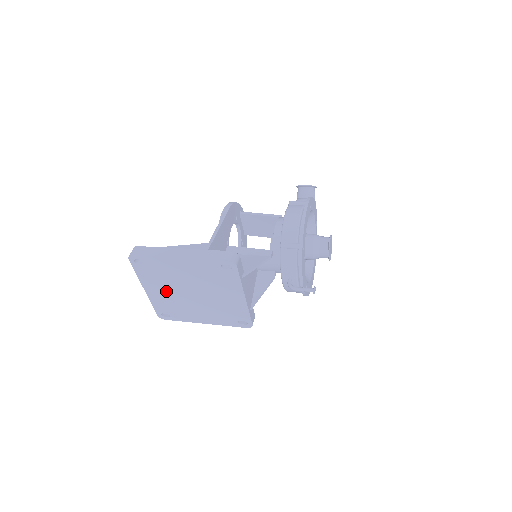
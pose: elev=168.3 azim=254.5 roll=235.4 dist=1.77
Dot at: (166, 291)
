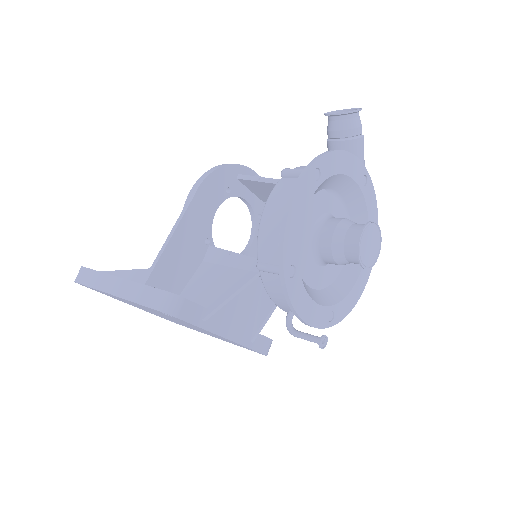
Dot at: (146, 310)
